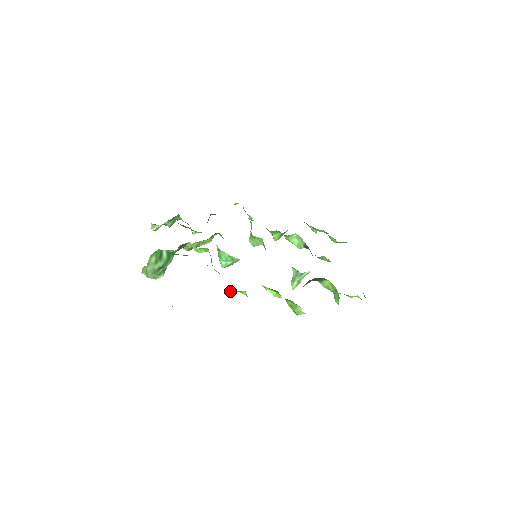
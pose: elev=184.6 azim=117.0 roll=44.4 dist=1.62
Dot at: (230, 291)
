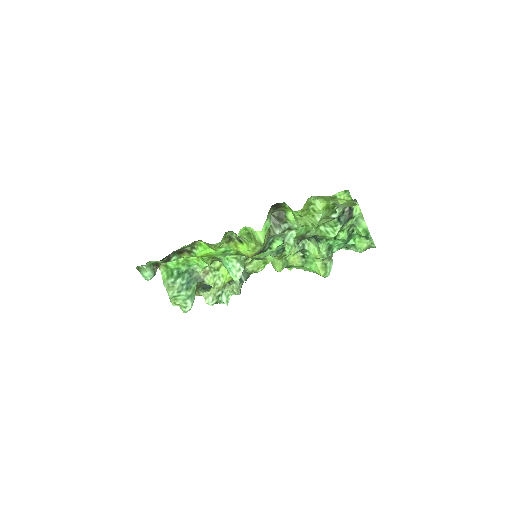
Dot at: (197, 252)
